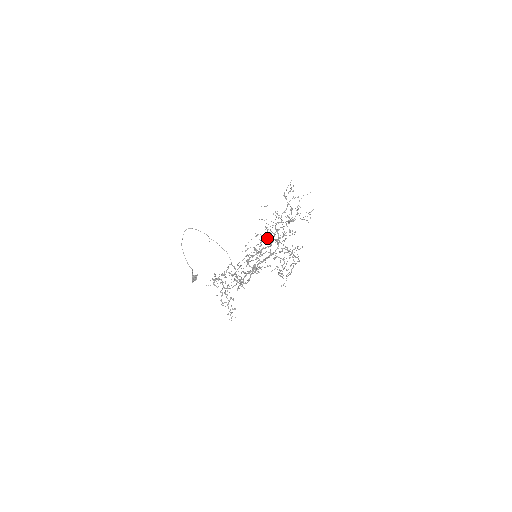
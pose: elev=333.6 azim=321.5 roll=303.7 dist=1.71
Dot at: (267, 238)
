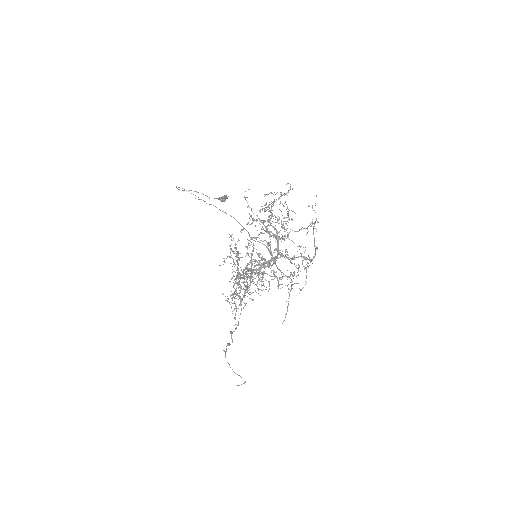
Dot at: occluded
